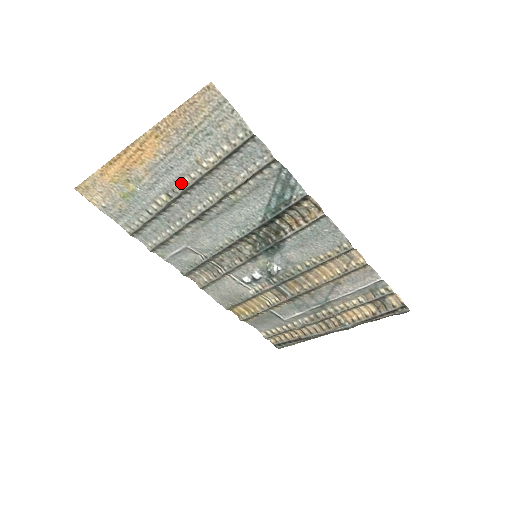
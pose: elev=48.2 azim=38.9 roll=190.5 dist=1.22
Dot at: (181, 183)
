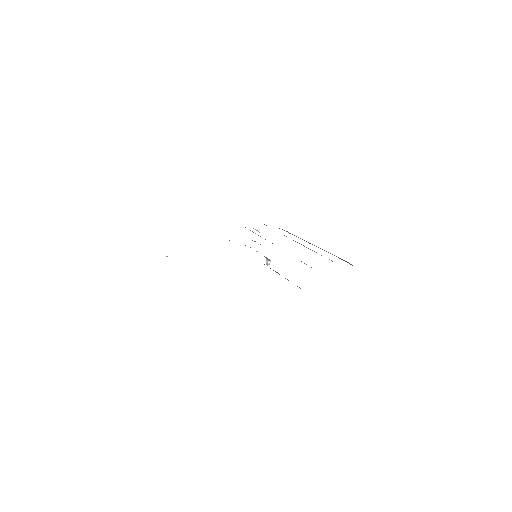
Dot at: occluded
